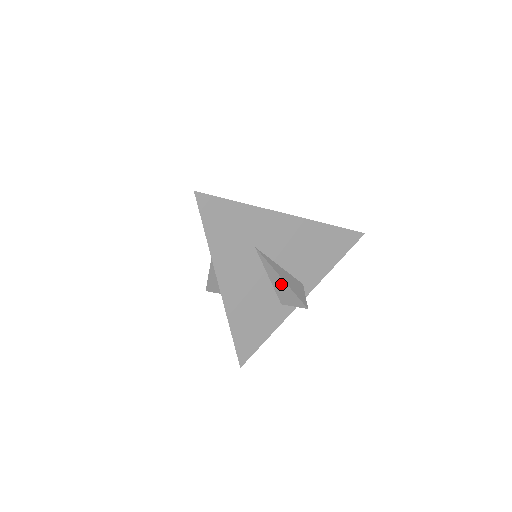
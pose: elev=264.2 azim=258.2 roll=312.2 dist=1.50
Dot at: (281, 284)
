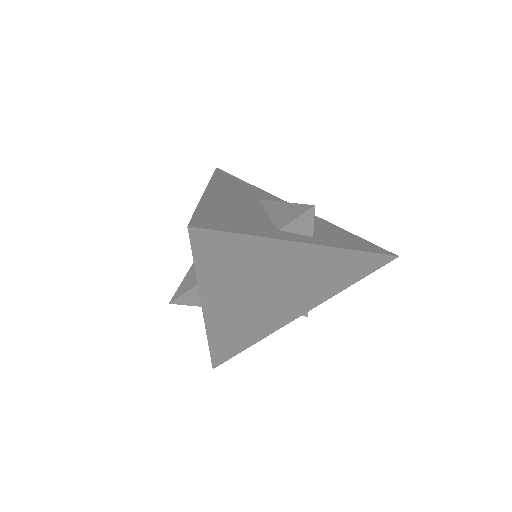
Dot at: (282, 208)
